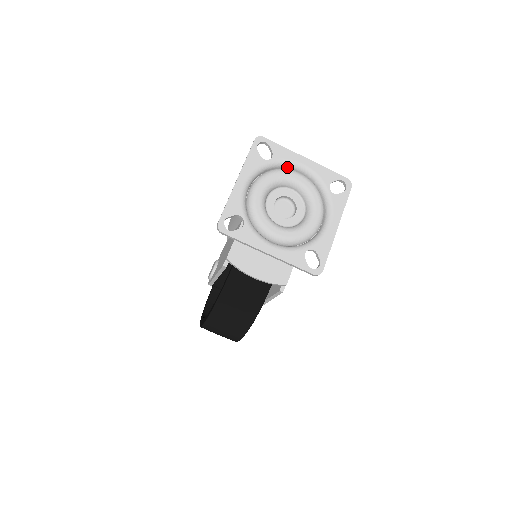
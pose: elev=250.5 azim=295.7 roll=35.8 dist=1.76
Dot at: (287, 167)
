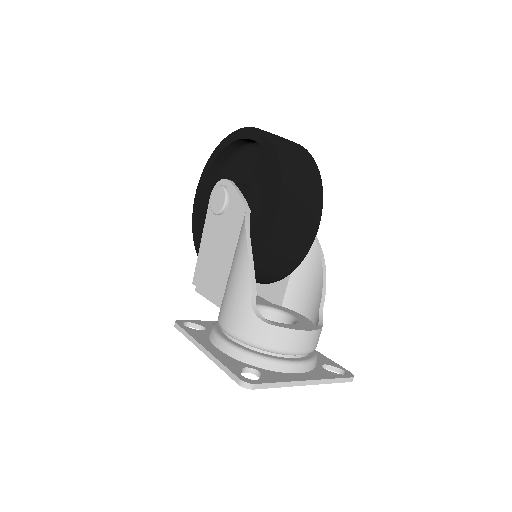
Dot at: (280, 369)
